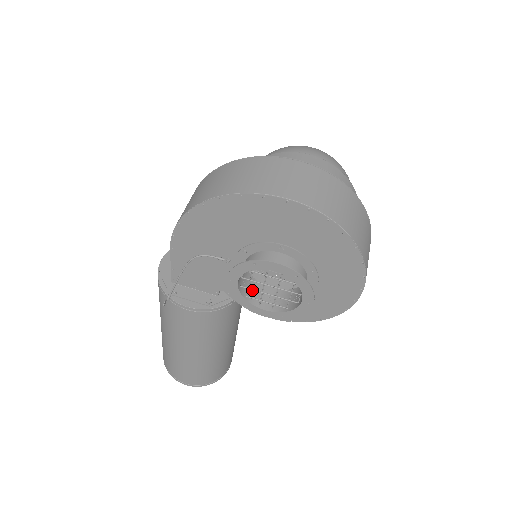
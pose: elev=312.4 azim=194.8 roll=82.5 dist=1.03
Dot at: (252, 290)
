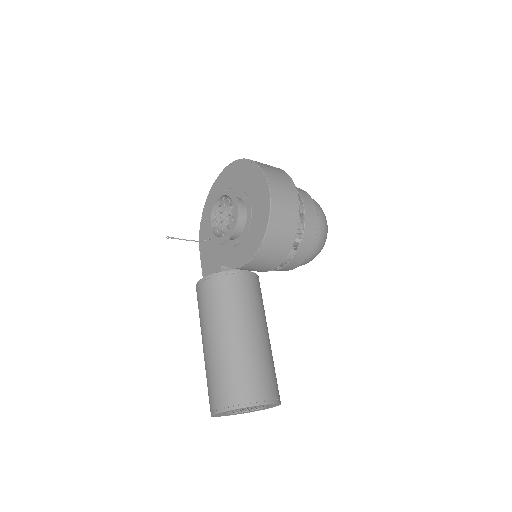
Dot at: occluded
